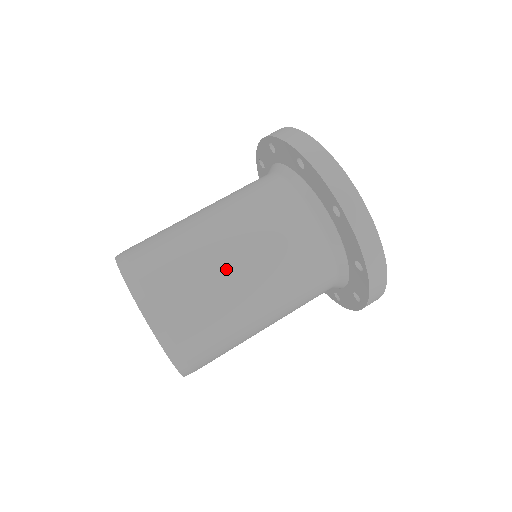
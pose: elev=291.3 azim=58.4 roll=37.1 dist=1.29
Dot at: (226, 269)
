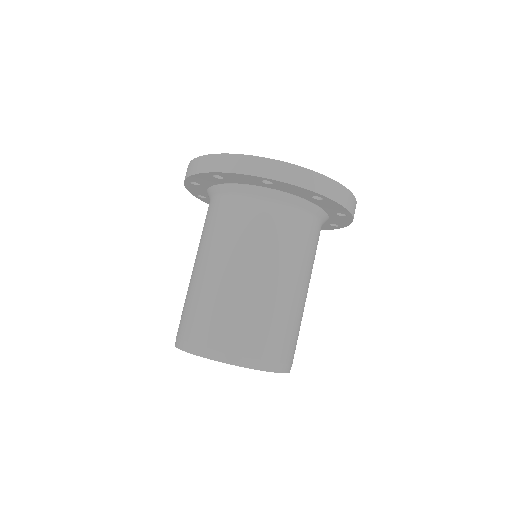
Dot at: (280, 295)
